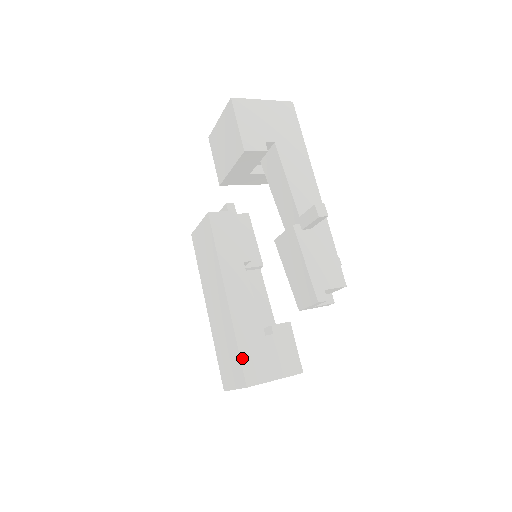
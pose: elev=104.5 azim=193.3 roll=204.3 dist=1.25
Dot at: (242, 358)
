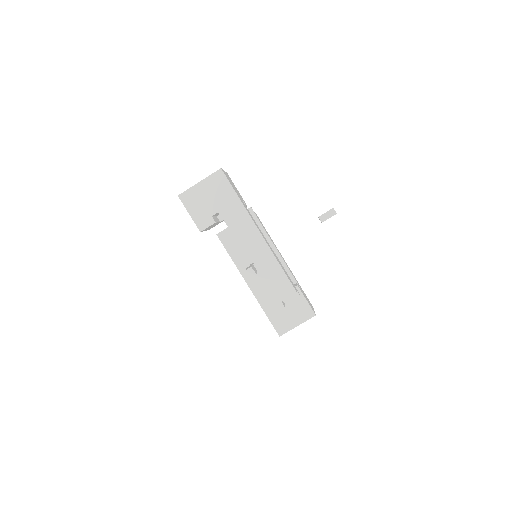
Dot at: (271, 321)
